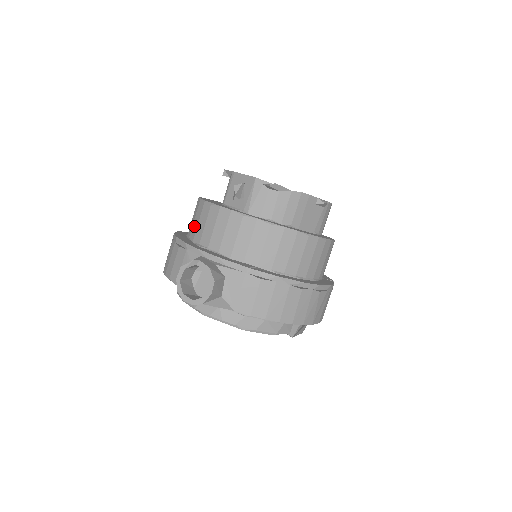
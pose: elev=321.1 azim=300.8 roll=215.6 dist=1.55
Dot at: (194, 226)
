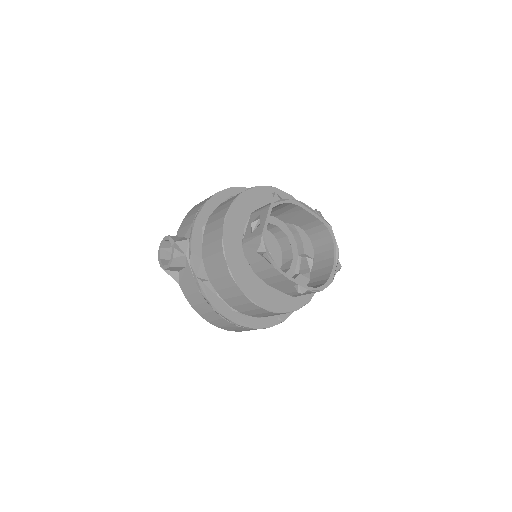
Dot at: (219, 209)
